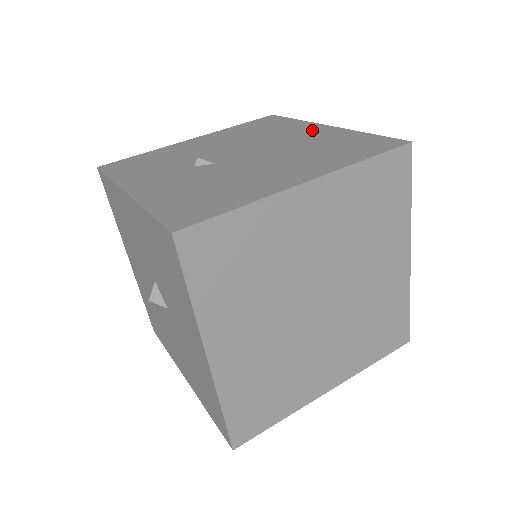
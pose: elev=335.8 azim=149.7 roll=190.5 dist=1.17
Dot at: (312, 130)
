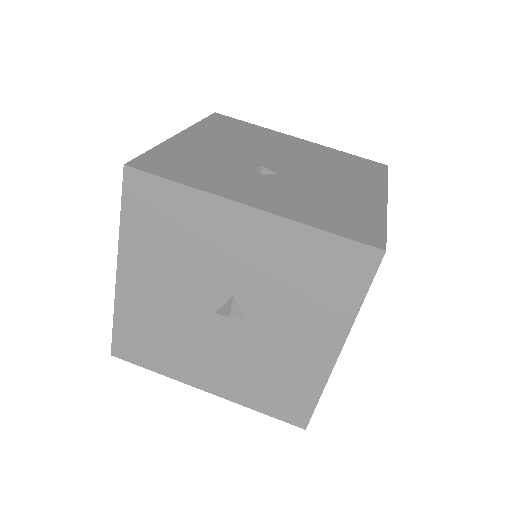
Dot at: (295, 142)
